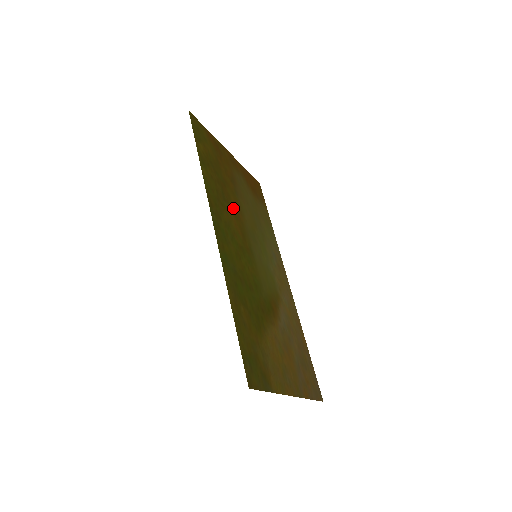
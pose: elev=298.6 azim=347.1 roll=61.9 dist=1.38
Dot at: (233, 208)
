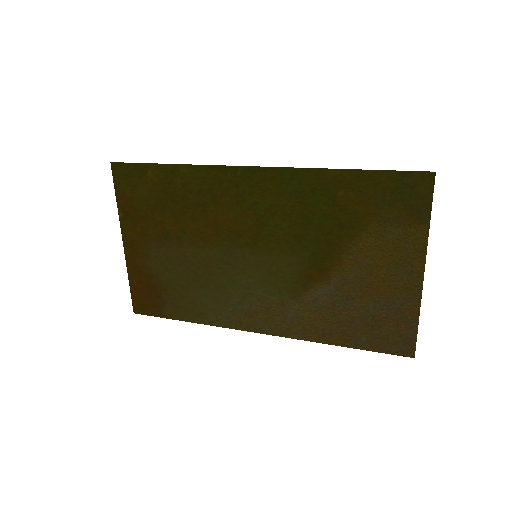
Dot at: (207, 223)
